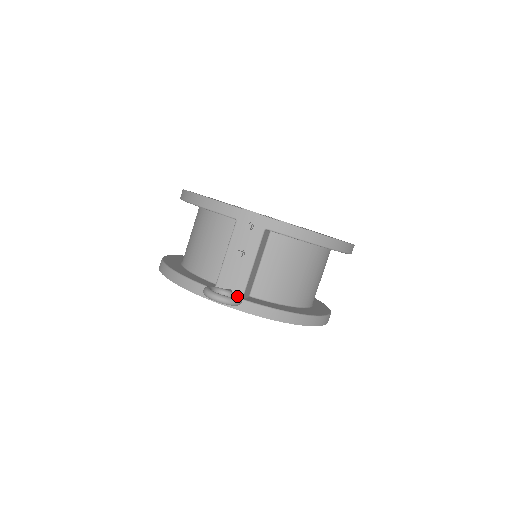
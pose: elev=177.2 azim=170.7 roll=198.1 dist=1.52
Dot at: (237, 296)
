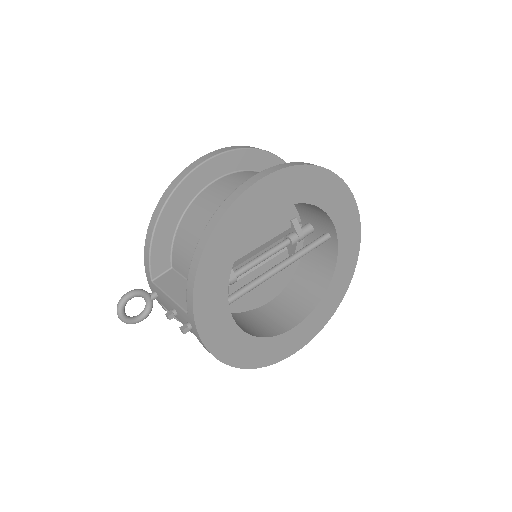
Dot at: (144, 316)
